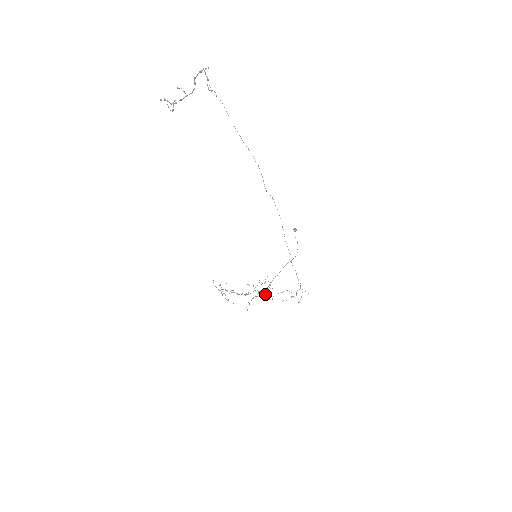
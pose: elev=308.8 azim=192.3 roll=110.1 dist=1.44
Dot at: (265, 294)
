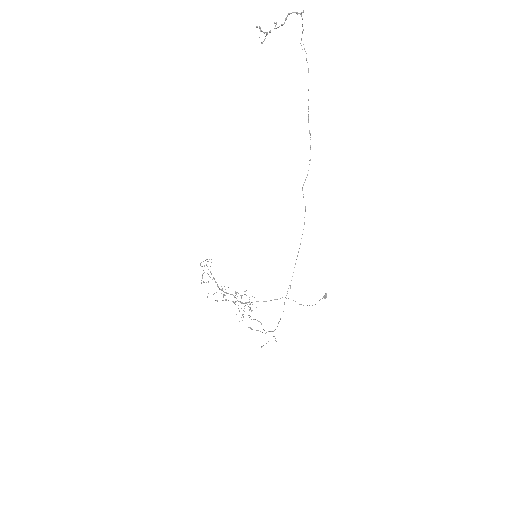
Dot at: occluded
